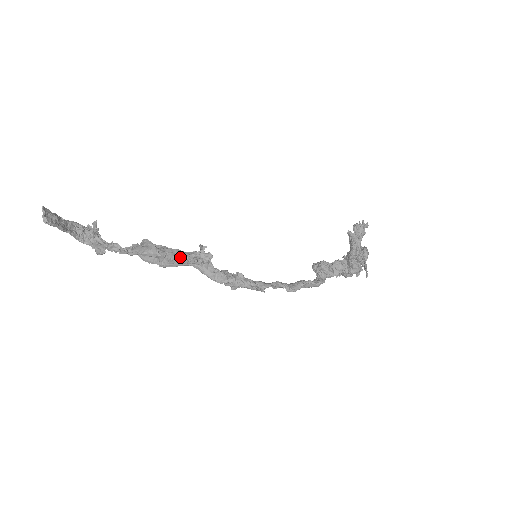
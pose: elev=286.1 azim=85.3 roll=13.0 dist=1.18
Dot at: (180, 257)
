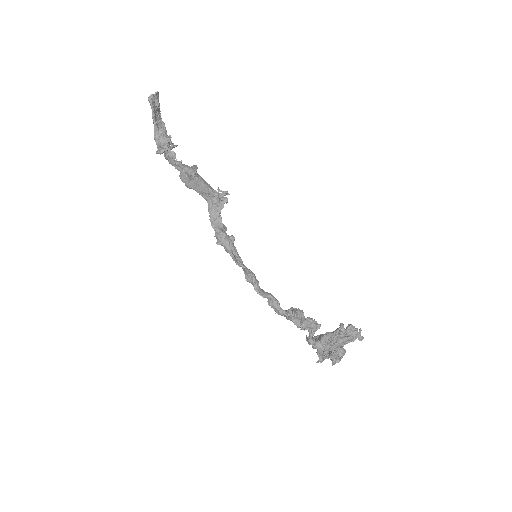
Dot at: (206, 185)
